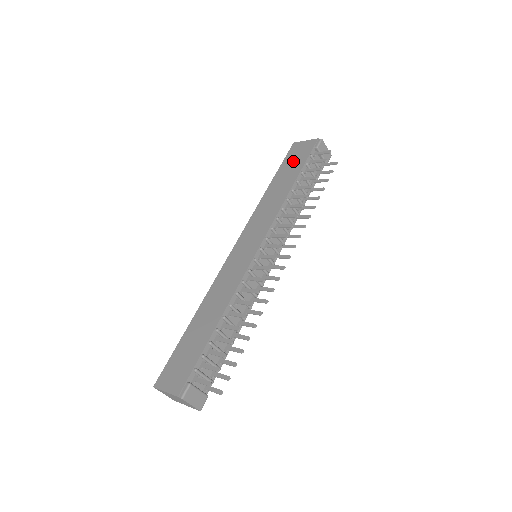
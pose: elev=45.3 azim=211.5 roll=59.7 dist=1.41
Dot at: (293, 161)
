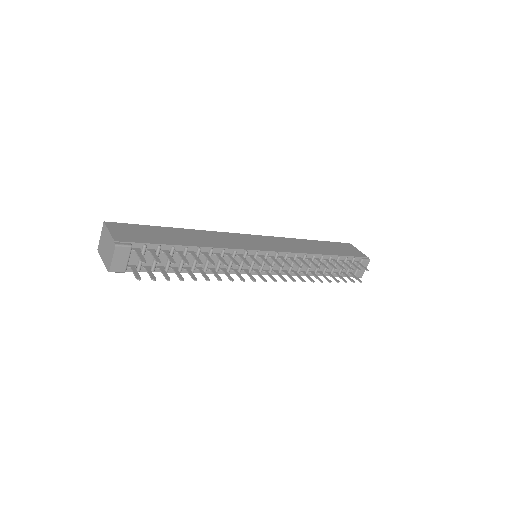
Dot at: (340, 248)
